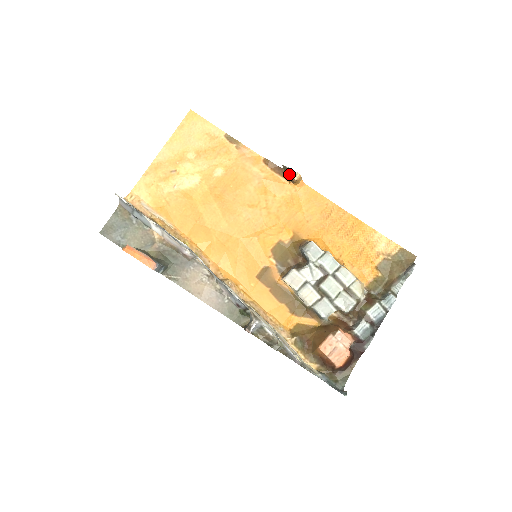
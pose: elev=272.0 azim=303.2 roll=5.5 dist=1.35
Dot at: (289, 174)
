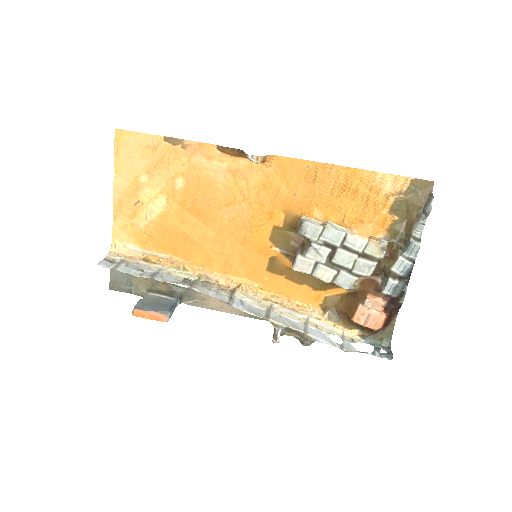
Dot at: occluded
